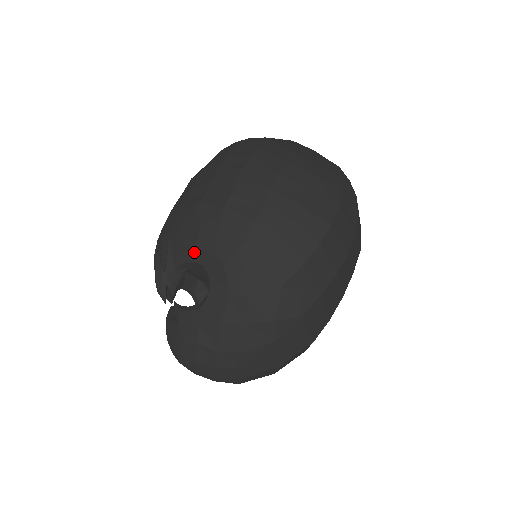
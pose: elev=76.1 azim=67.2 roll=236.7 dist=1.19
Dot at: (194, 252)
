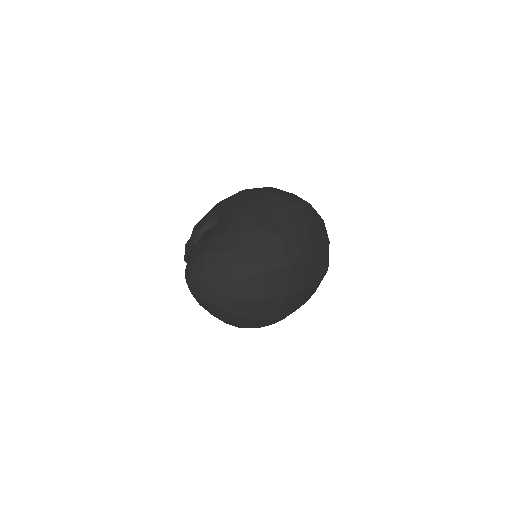
Dot at: (214, 214)
